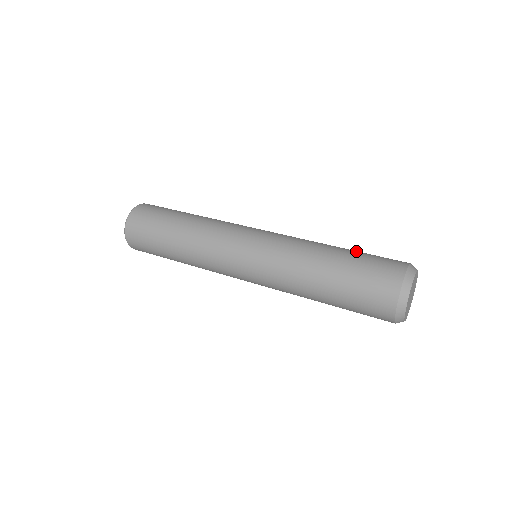
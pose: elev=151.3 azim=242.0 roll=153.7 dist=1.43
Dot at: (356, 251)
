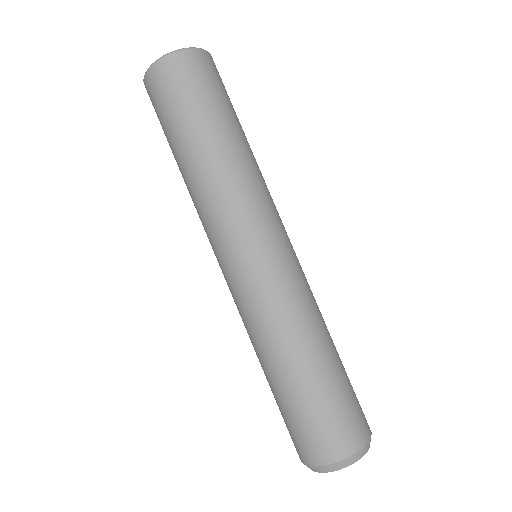
Dot at: (326, 386)
